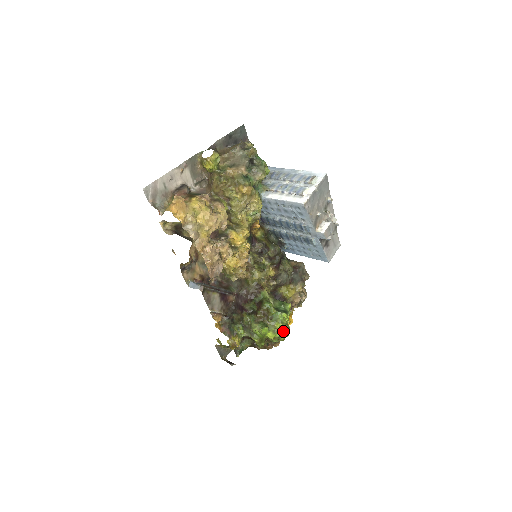
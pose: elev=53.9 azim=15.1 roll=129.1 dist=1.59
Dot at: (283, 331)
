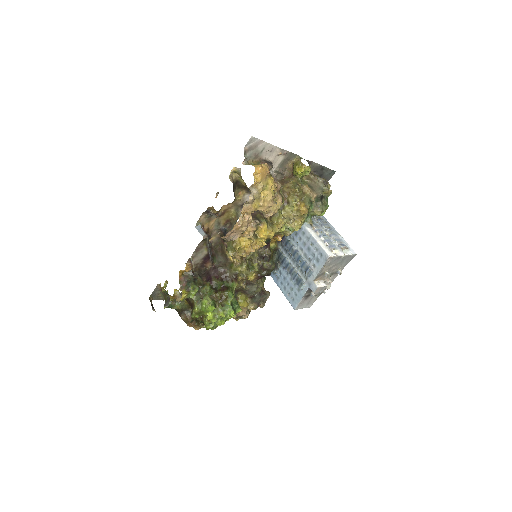
Dot at: (220, 322)
